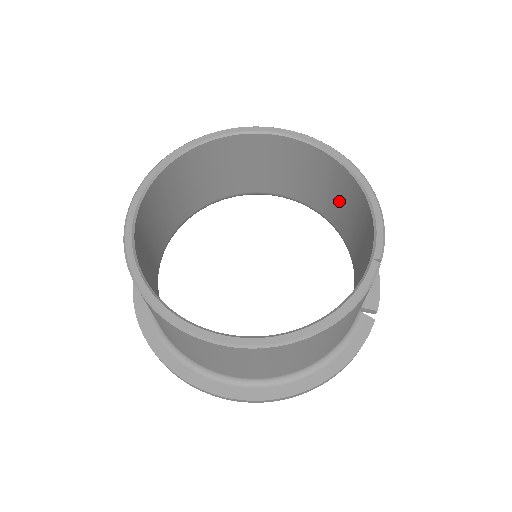
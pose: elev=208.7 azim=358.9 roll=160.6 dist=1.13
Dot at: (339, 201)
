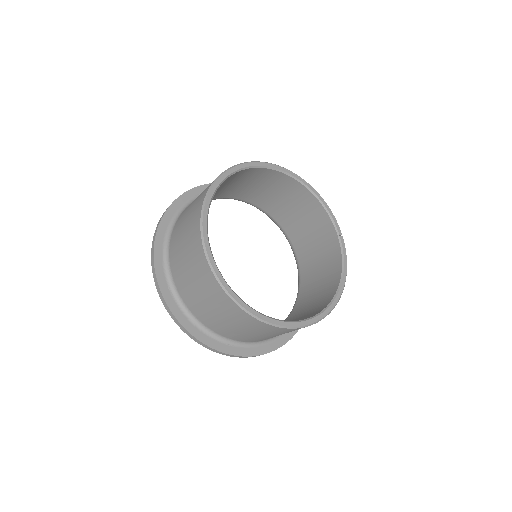
Dot at: (278, 197)
